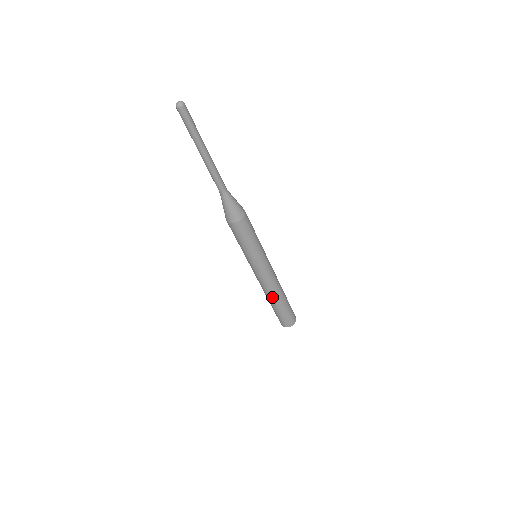
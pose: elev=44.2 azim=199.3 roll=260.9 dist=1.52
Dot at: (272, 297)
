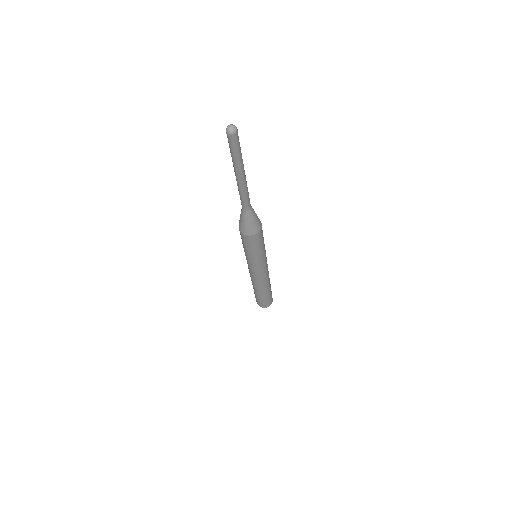
Dot at: occluded
